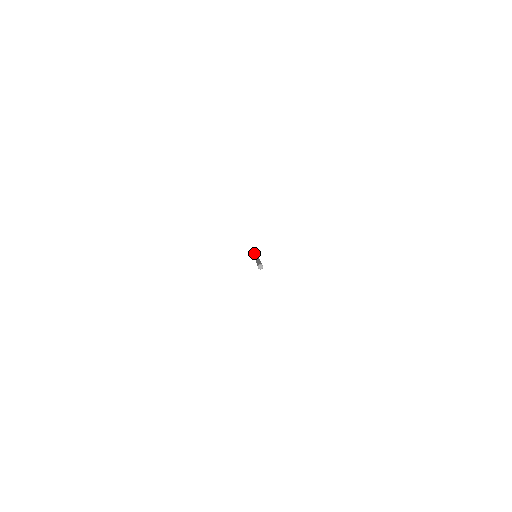
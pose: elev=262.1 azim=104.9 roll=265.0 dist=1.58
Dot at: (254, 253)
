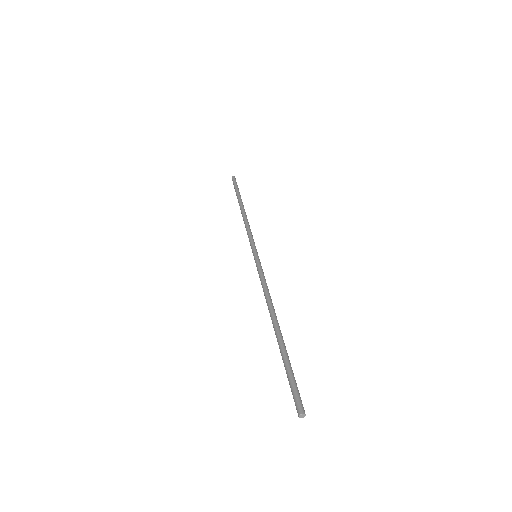
Dot at: (249, 240)
